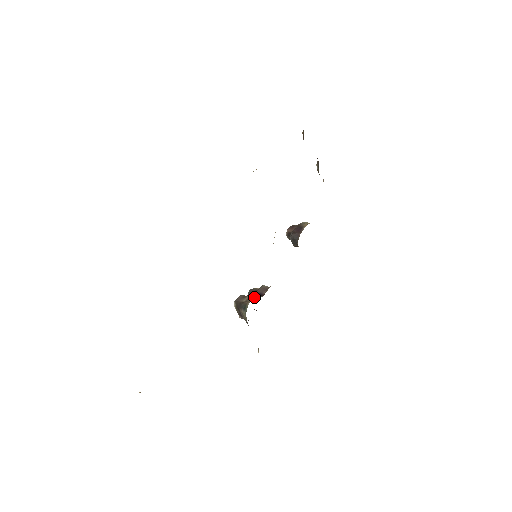
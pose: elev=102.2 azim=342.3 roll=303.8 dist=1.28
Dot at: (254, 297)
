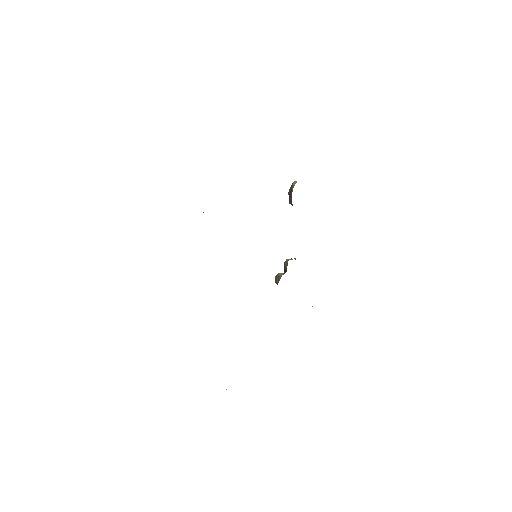
Dot at: (280, 277)
